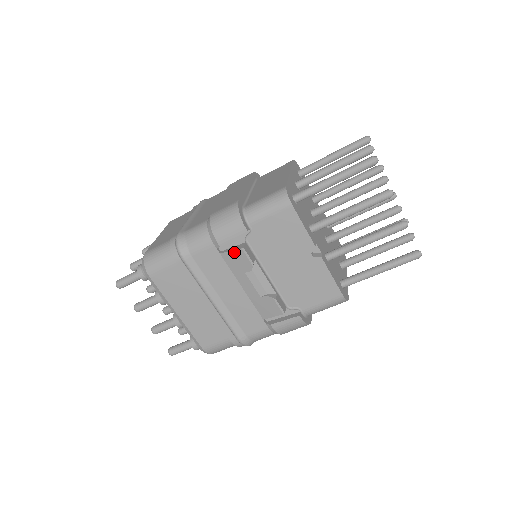
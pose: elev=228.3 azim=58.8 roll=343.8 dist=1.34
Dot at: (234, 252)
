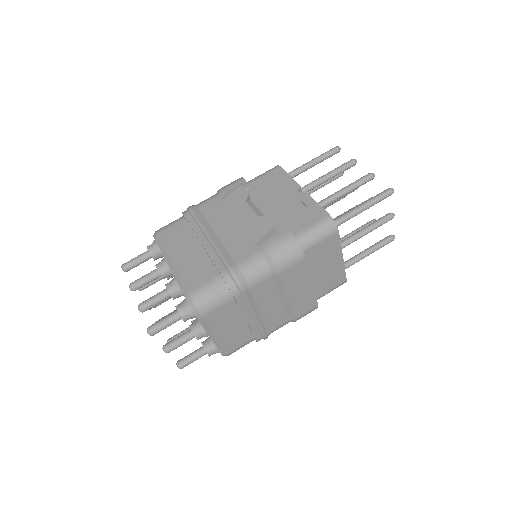
Dot at: (233, 193)
